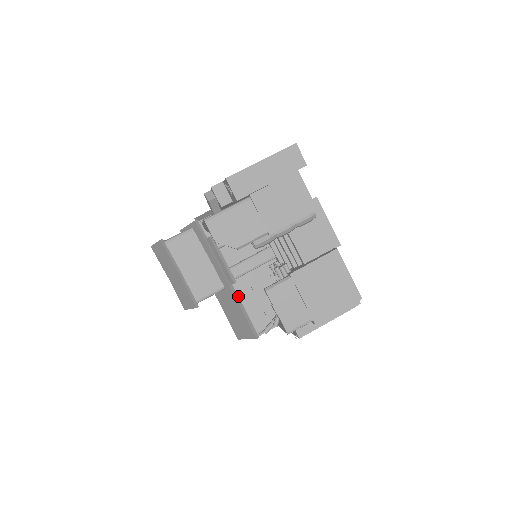
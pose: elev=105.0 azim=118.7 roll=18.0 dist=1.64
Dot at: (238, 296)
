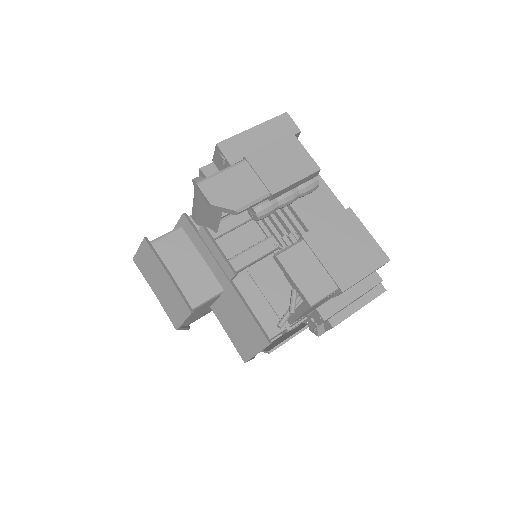
Dot at: (241, 294)
